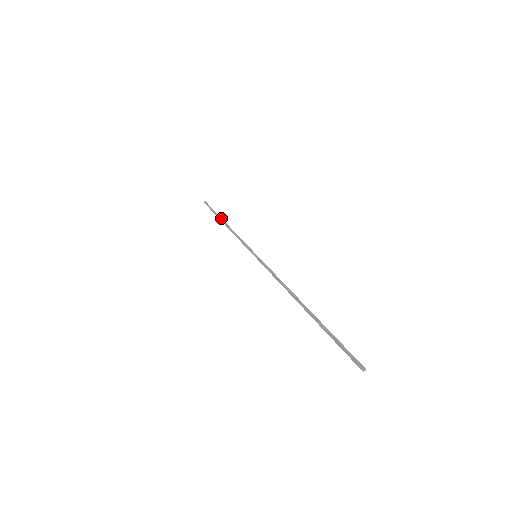
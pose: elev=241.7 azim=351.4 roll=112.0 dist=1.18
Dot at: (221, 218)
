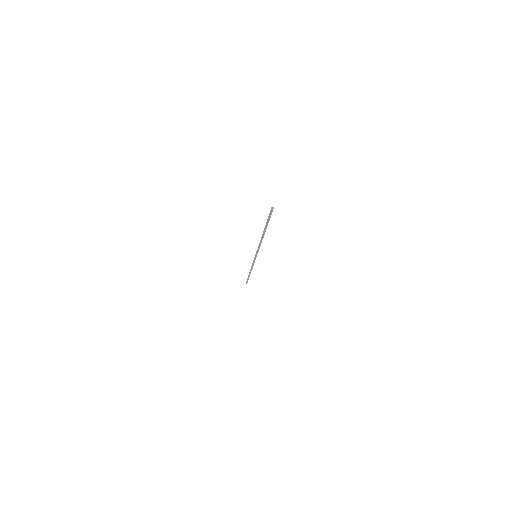
Dot at: (249, 273)
